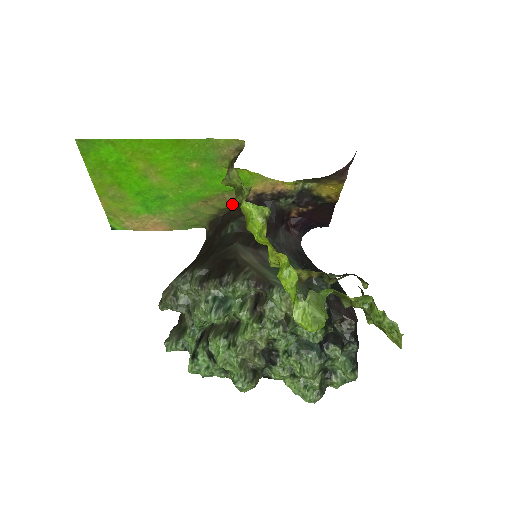
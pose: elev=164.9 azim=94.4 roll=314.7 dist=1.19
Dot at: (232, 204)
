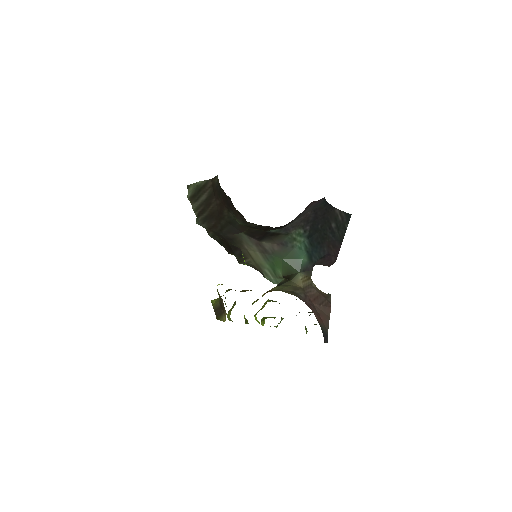
Dot at: occluded
